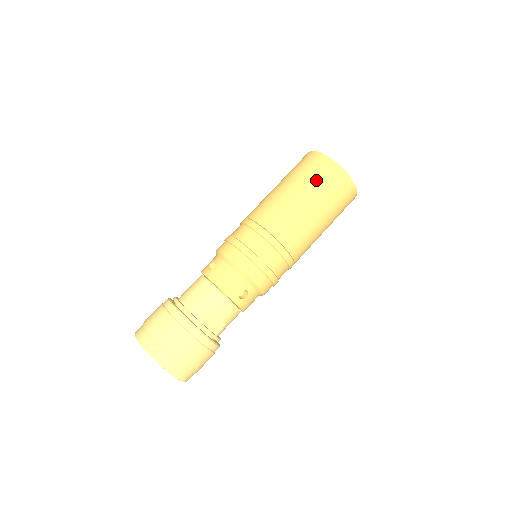
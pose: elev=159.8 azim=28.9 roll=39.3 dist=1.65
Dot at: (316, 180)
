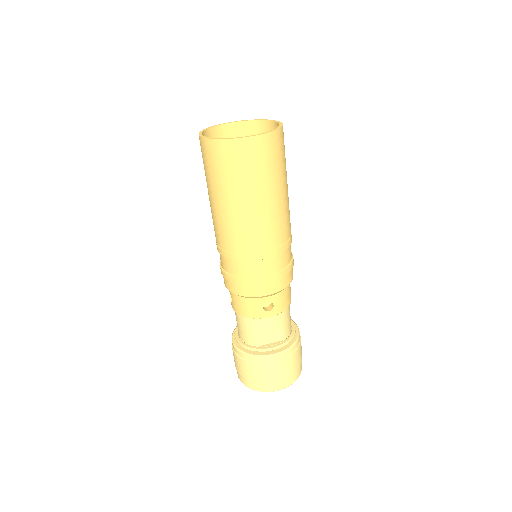
Dot at: (220, 174)
